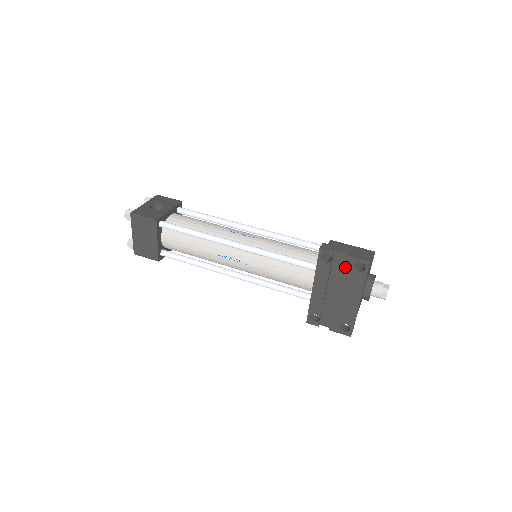
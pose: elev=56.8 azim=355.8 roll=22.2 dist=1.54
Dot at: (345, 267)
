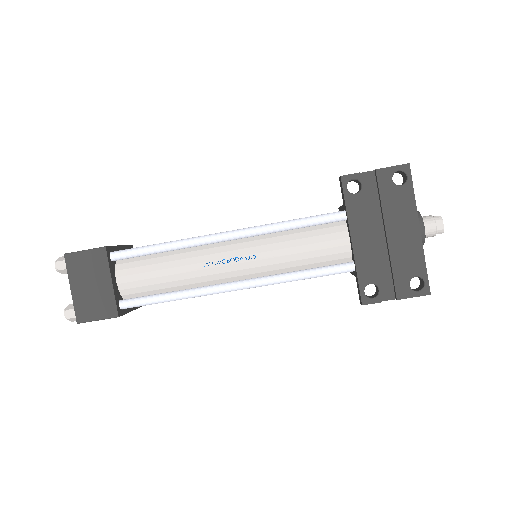
Dot at: (382, 187)
